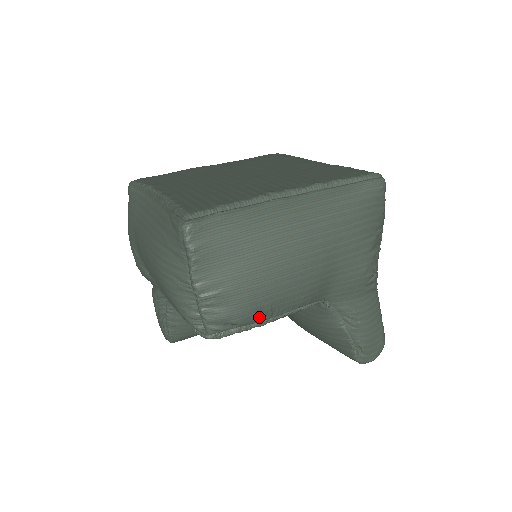
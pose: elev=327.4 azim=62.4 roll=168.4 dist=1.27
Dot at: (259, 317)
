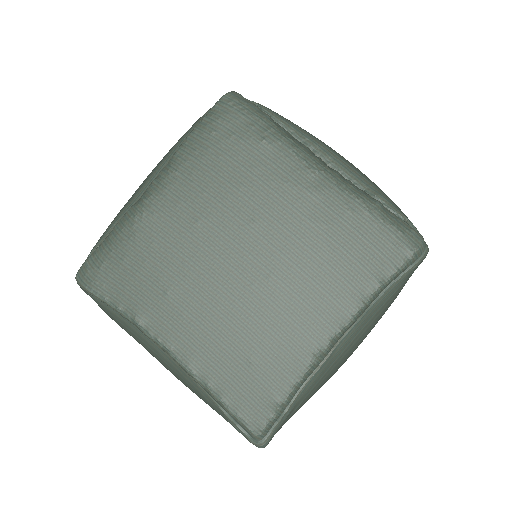
Dot at: occluded
